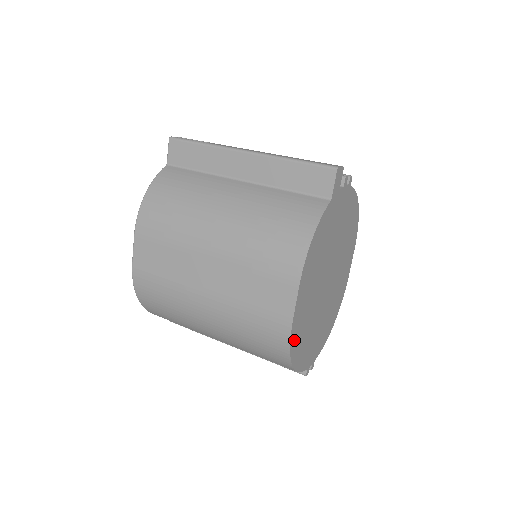
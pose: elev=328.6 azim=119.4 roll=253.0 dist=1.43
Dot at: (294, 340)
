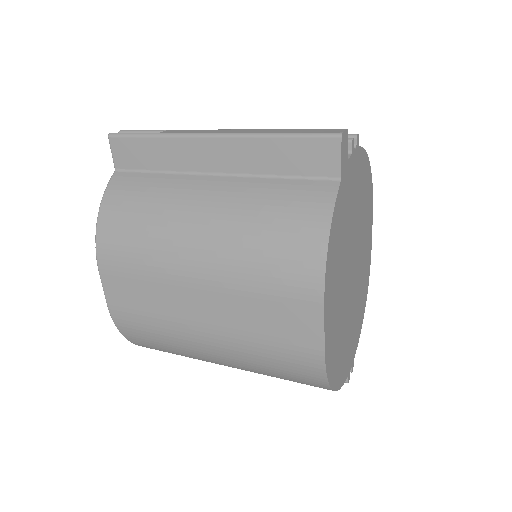
Dot at: (330, 365)
